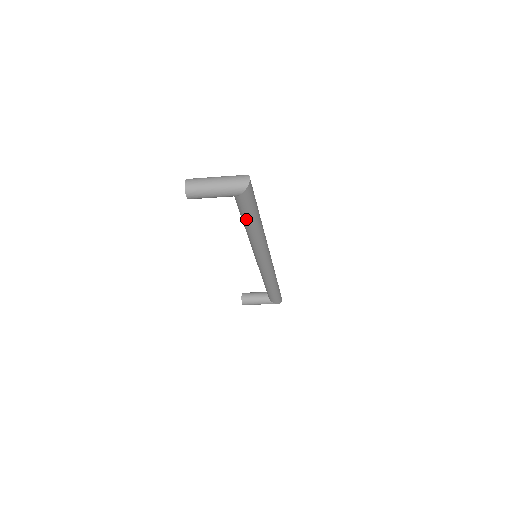
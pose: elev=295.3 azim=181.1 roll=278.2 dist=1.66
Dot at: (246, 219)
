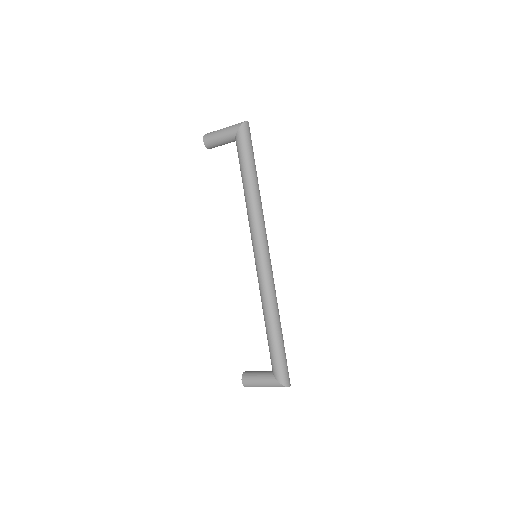
Dot at: (242, 169)
